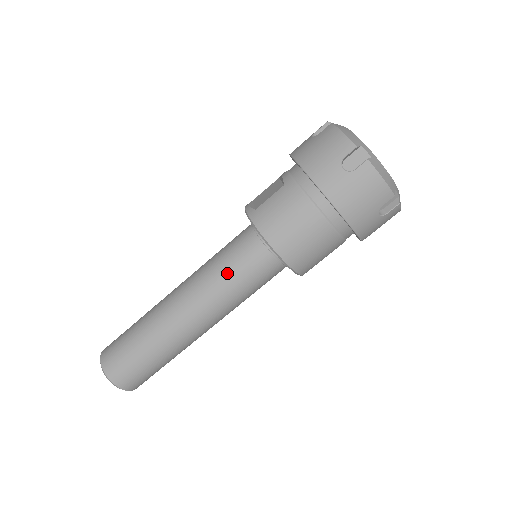
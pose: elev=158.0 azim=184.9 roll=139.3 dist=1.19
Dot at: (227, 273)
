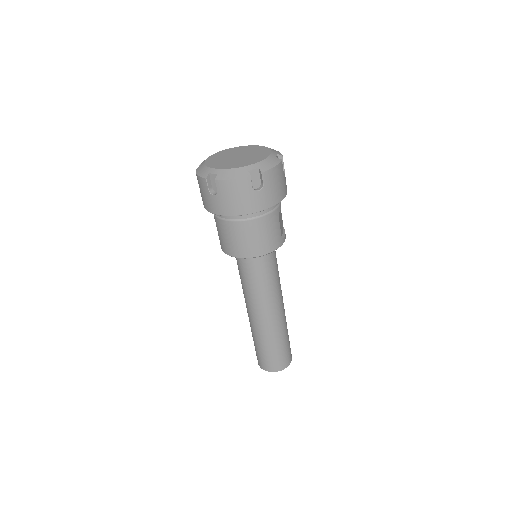
Dot at: (247, 283)
